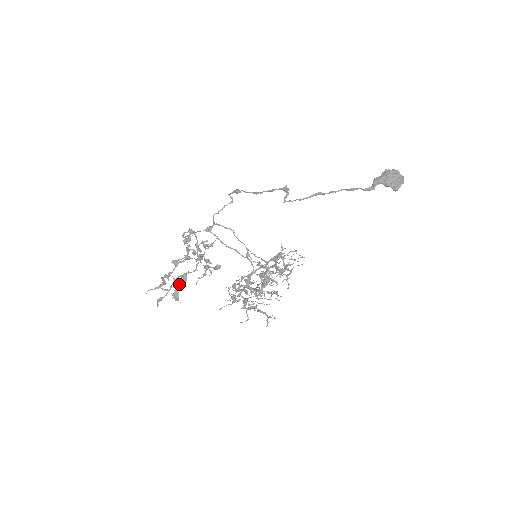
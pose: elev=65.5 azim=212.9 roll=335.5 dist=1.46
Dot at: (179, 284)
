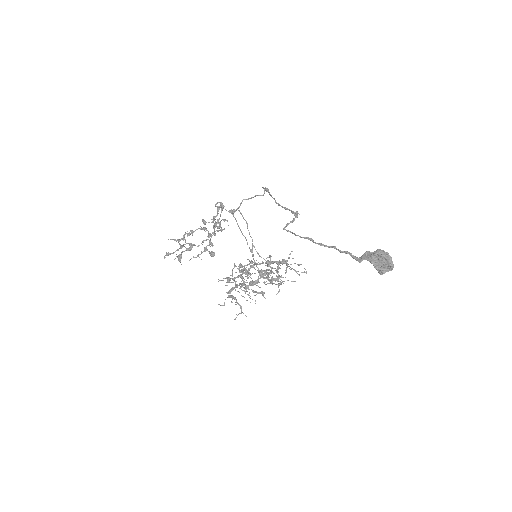
Dot at: (186, 249)
